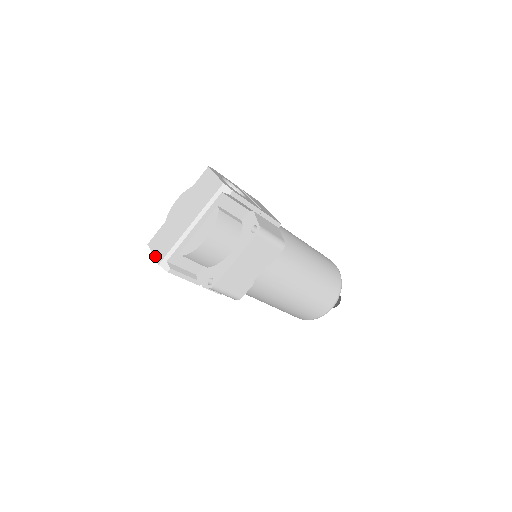
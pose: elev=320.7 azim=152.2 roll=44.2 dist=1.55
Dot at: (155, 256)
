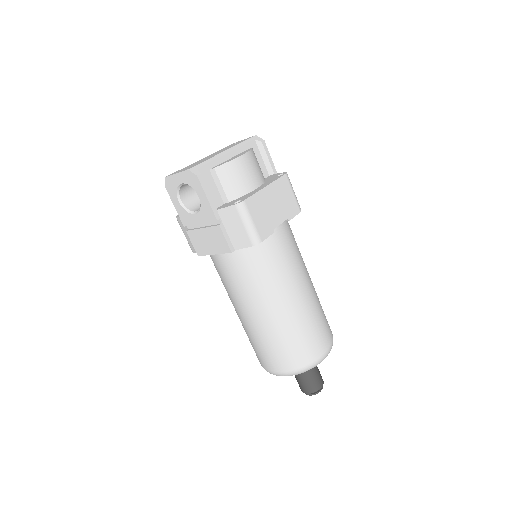
Dot at: (181, 171)
